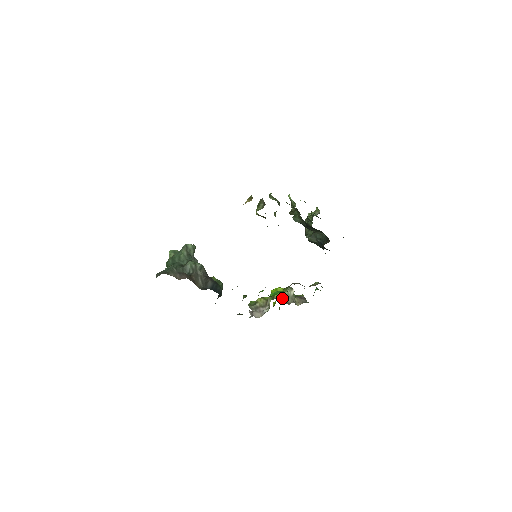
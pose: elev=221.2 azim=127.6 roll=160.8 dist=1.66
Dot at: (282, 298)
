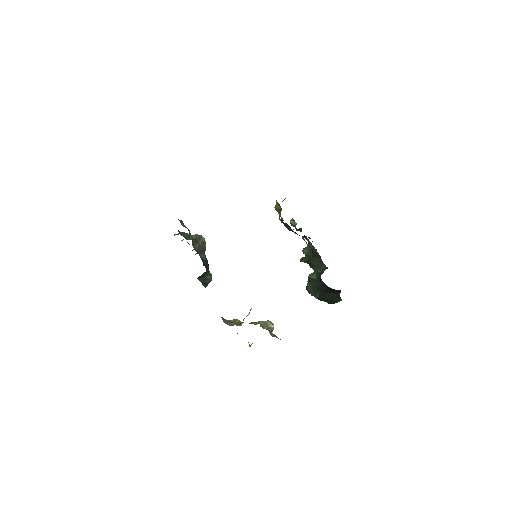
Dot at: (259, 322)
